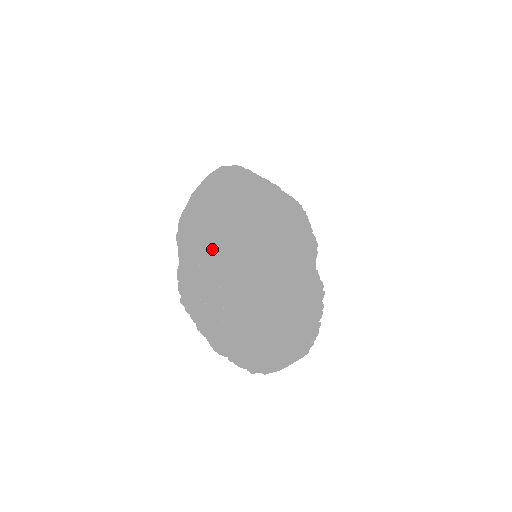
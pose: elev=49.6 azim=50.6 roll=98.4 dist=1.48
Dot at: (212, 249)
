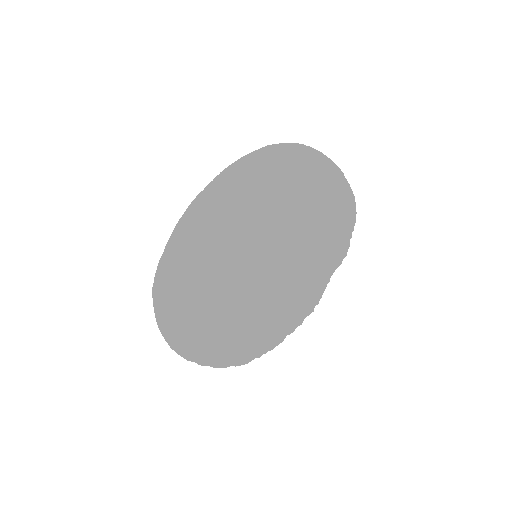
Dot at: (193, 254)
